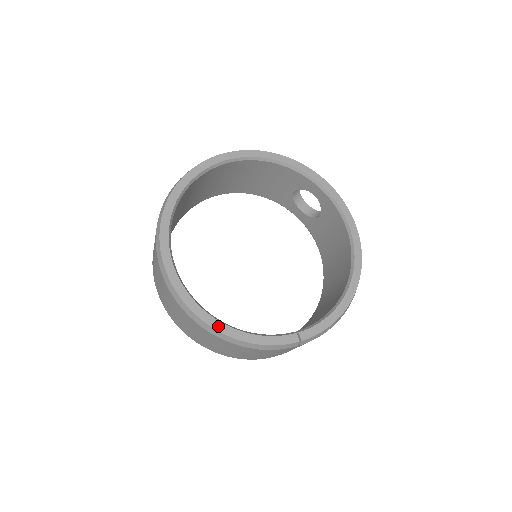
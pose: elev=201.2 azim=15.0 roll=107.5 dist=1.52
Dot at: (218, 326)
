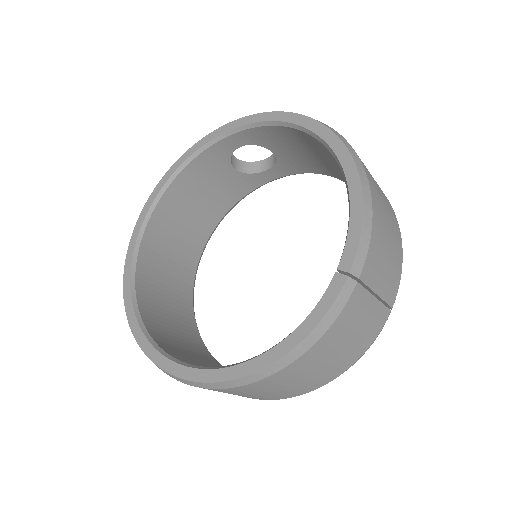
Dot at: (254, 366)
